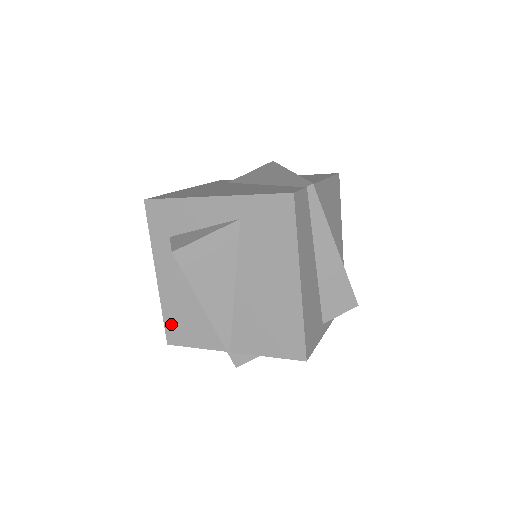
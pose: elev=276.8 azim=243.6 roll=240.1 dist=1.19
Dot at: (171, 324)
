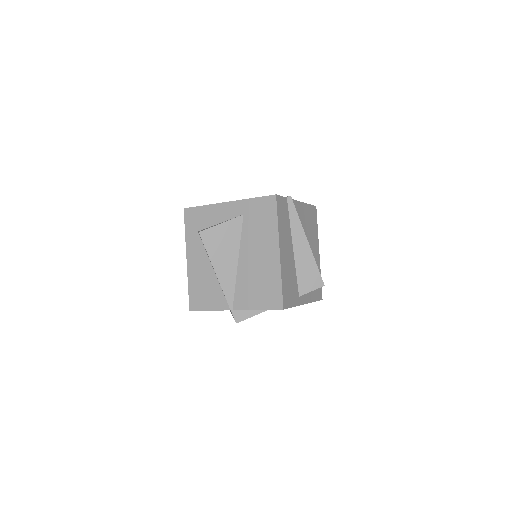
Dot at: (193, 294)
